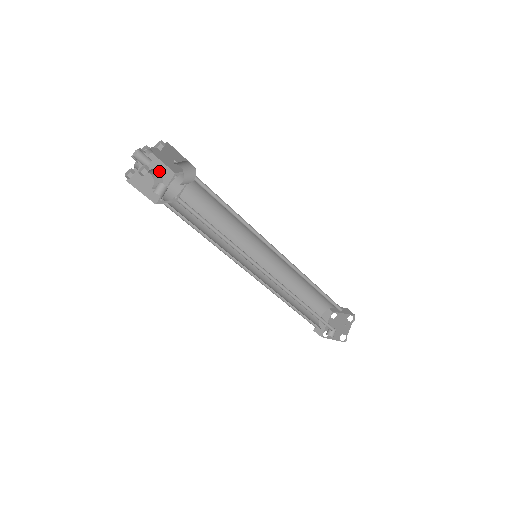
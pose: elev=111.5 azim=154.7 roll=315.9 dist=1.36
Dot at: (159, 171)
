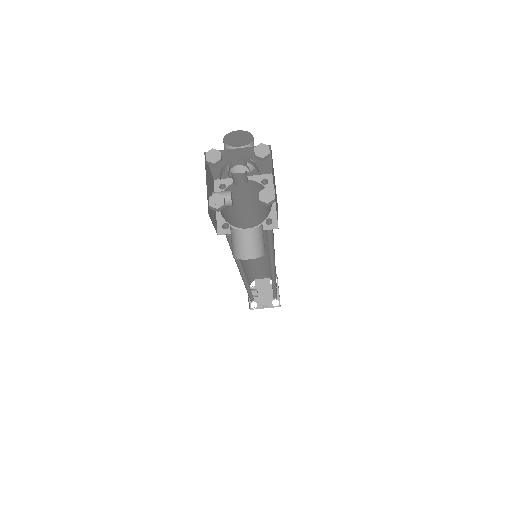
Dot at: (257, 164)
